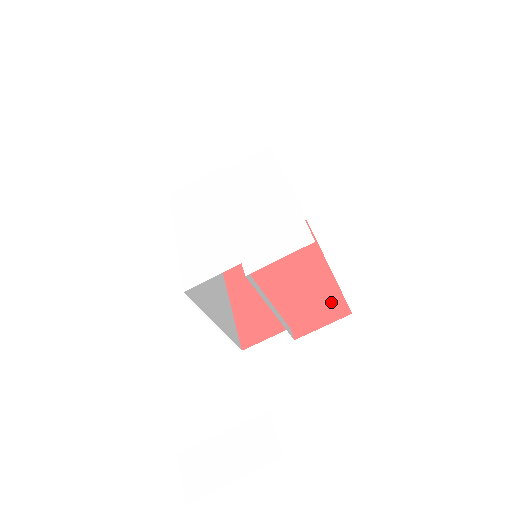
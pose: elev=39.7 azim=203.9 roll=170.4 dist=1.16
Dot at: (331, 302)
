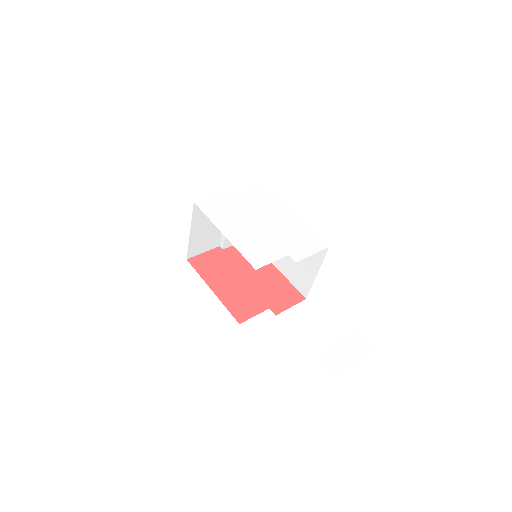
Dot at: (290, 292)
